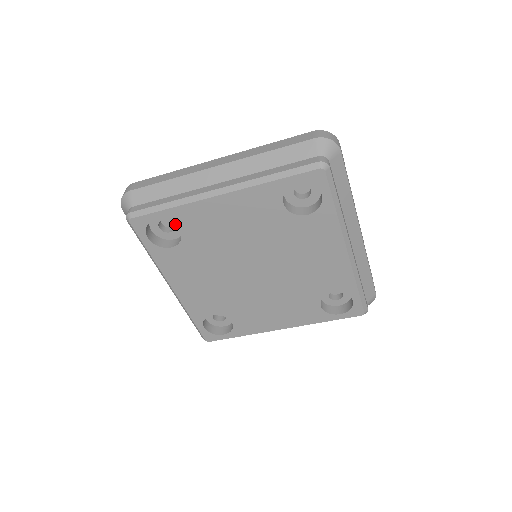
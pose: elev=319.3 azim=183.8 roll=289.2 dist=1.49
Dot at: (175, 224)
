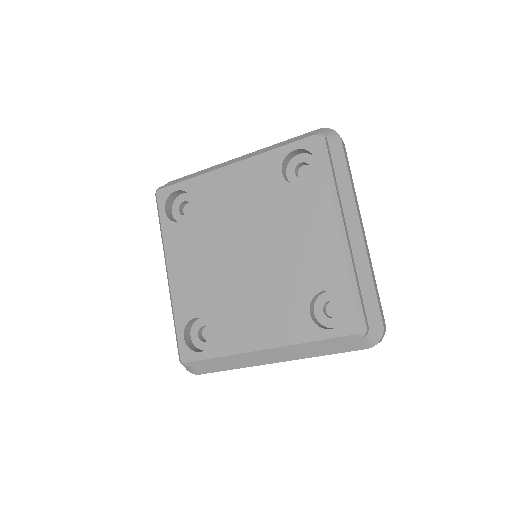
Dot at: (190, 195)
